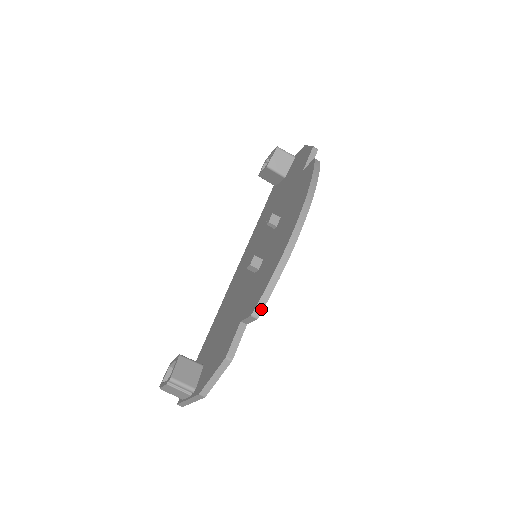
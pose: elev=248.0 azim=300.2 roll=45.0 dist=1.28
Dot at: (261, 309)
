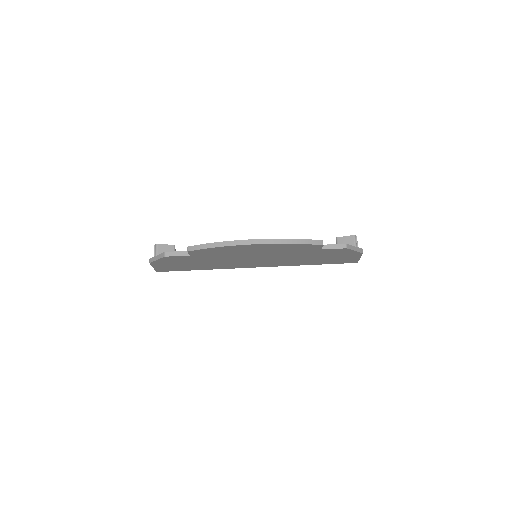
Dot at: (192, 249)
